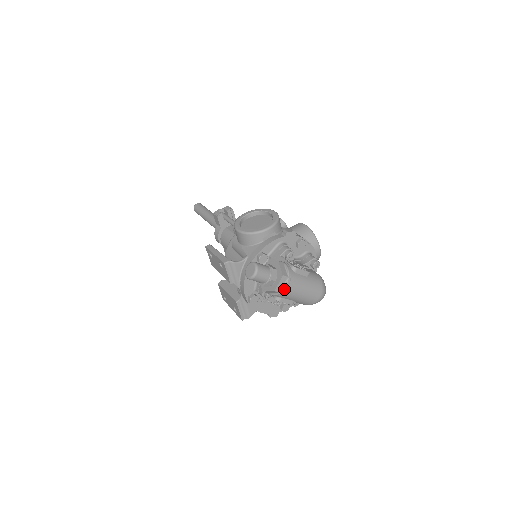
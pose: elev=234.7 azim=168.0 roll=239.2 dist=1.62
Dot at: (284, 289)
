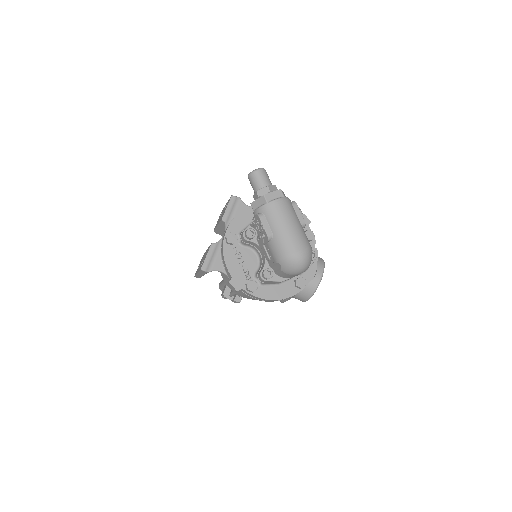
Dot at: (273, 201)
